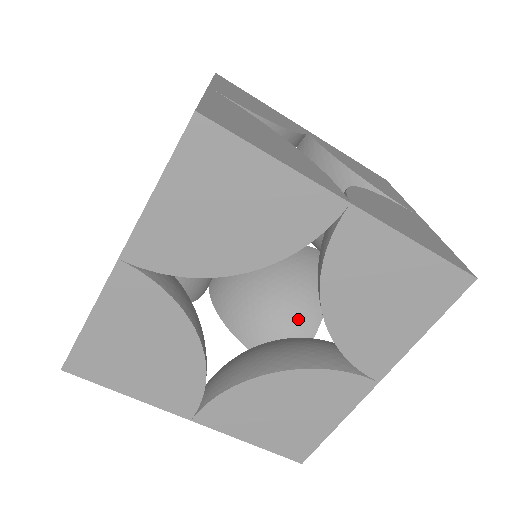
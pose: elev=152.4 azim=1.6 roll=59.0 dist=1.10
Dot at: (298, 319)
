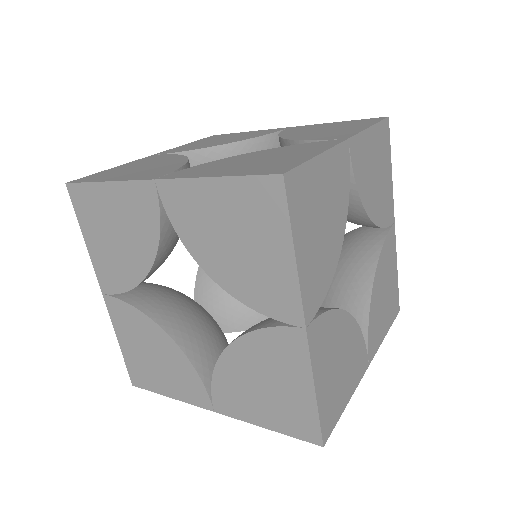
Dot at: (240, 312)
